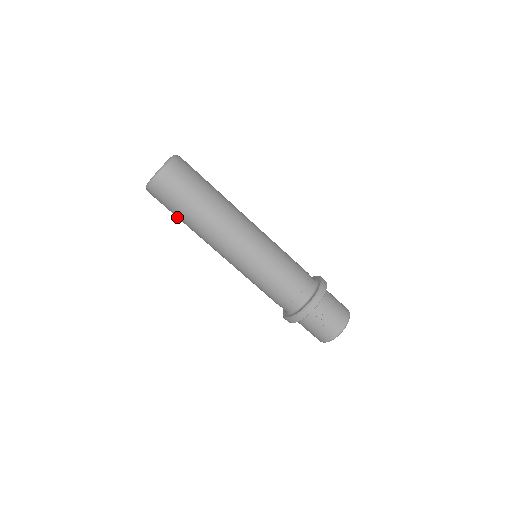
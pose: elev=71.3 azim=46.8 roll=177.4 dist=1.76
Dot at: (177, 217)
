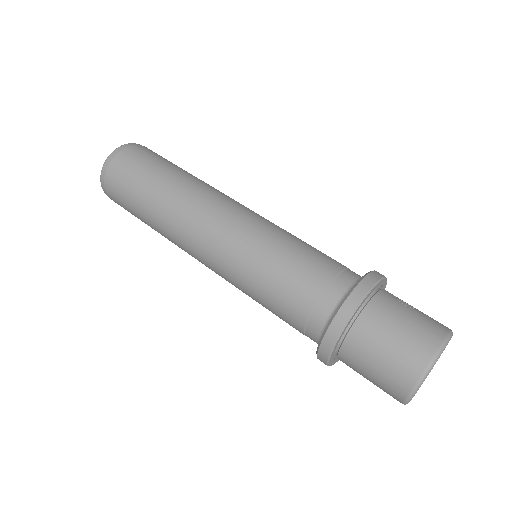
Dot at: (146, 180)
